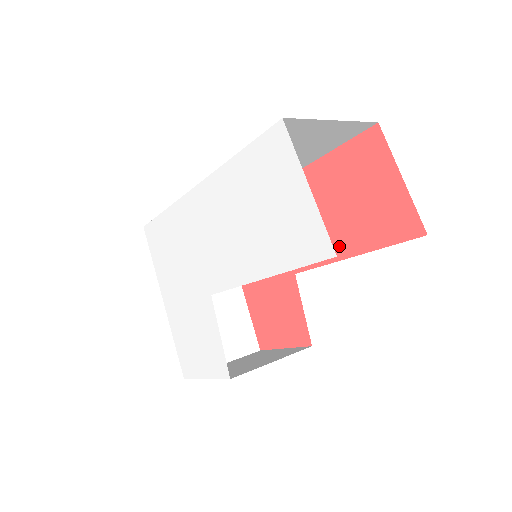
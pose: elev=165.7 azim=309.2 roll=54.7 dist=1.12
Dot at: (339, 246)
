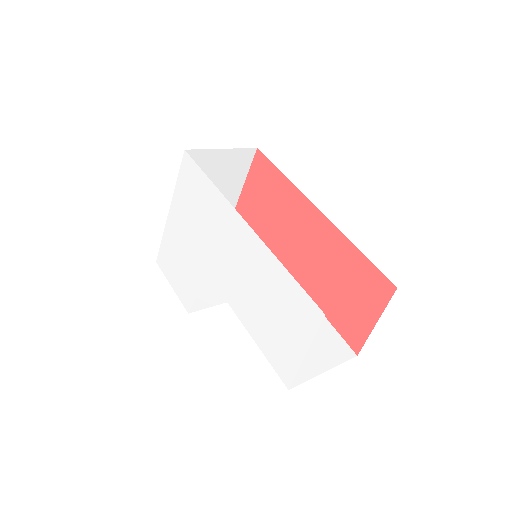
Dot at: (313, 289)
